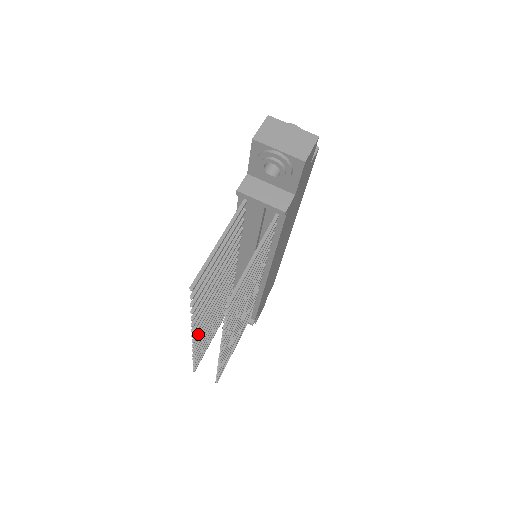
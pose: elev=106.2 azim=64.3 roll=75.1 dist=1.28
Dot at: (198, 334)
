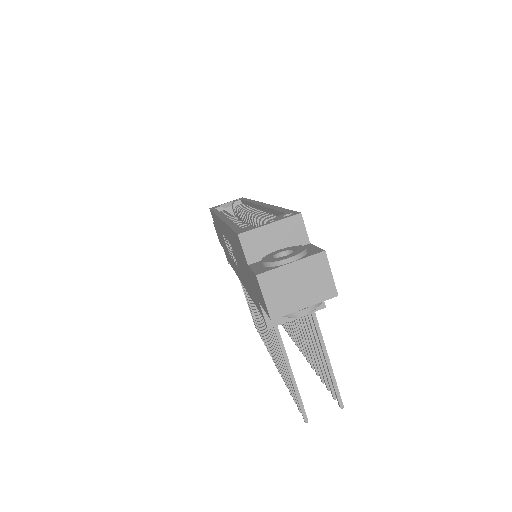
Dot at: occluded
